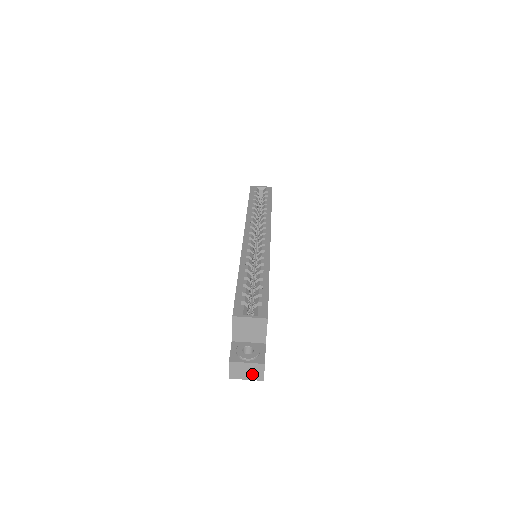
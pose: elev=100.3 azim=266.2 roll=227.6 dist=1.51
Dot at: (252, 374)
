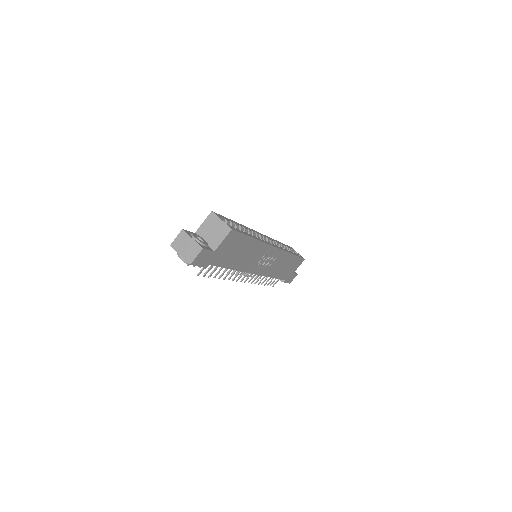
Dot at: (188, 252)
